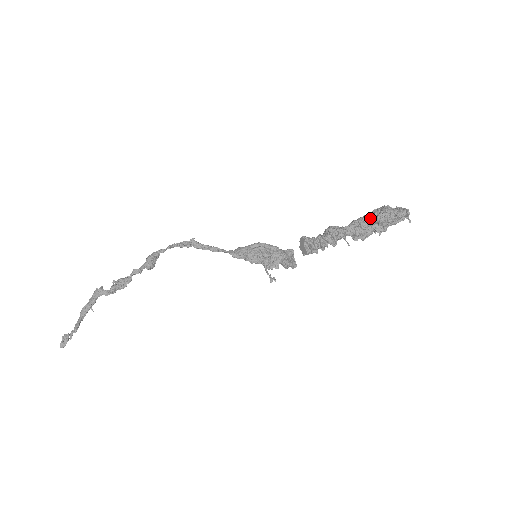
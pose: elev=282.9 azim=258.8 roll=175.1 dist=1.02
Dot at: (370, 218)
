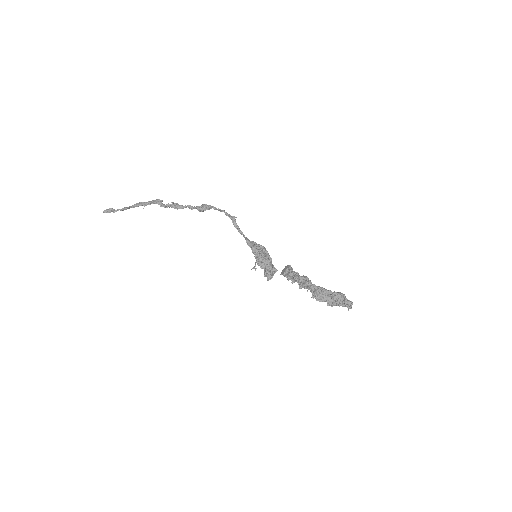
Dot at: (330, 291)
